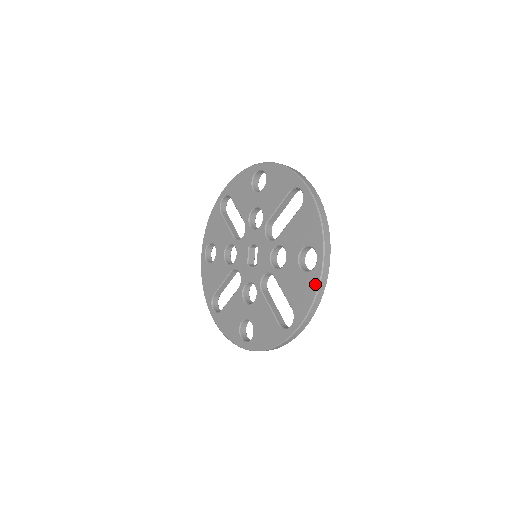
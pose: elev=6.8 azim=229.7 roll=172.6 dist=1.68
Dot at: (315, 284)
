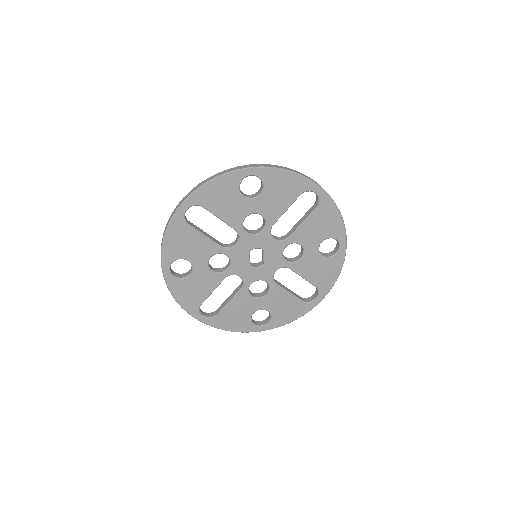
Dot at: (340, 264)
